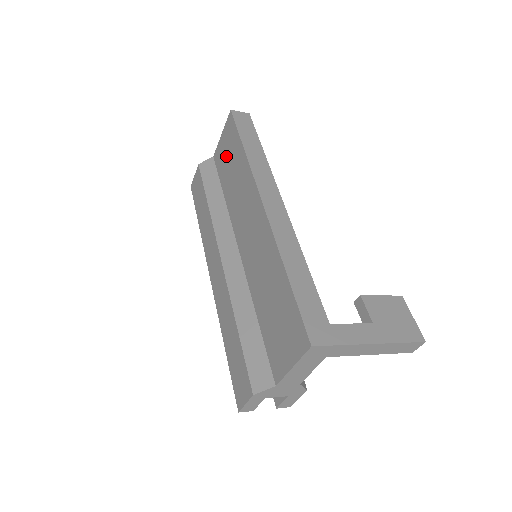
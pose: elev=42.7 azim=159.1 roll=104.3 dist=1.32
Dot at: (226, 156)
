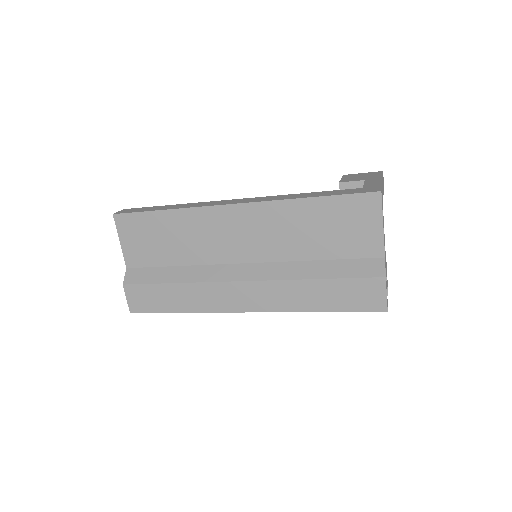
Dot at: (147, 243)
